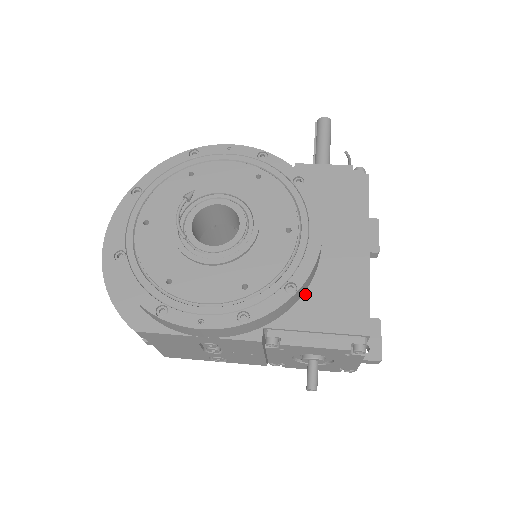
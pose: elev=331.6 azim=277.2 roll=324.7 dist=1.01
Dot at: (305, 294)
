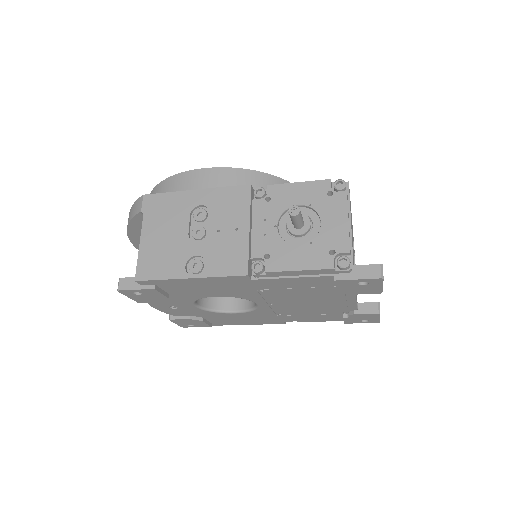
Dot at: occluded
